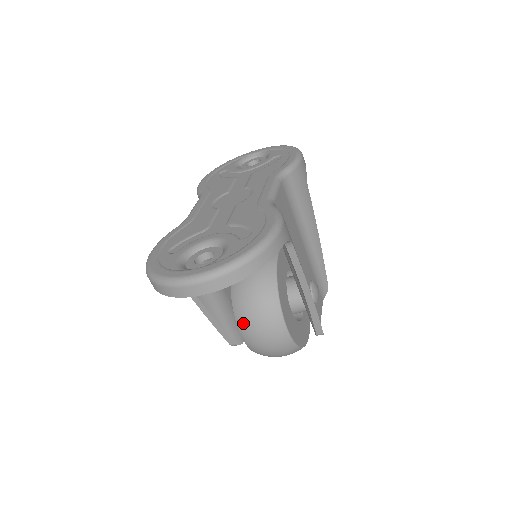
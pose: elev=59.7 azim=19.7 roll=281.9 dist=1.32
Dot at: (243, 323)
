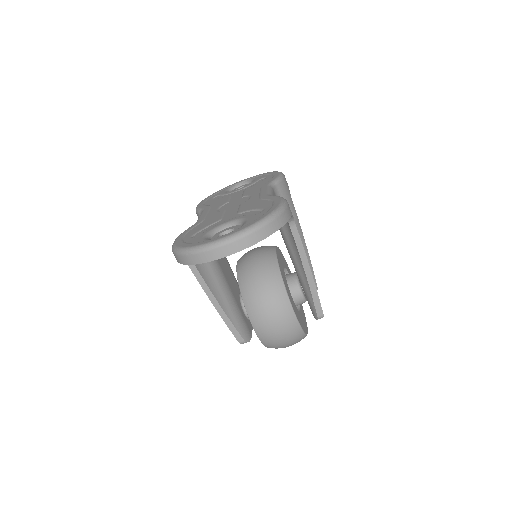
Dot at: (254, 310)
